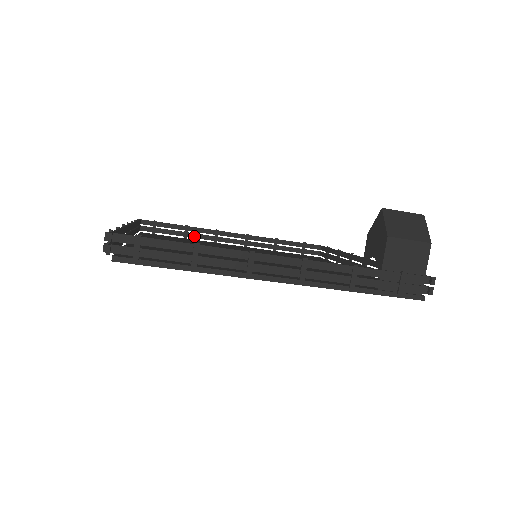
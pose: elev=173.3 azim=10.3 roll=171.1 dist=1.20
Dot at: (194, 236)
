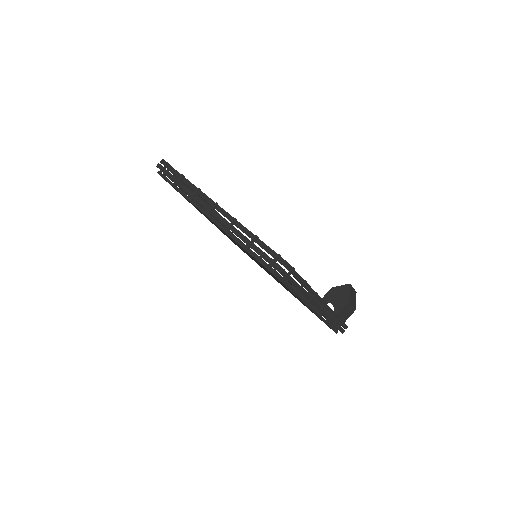
Dot at: occluded
